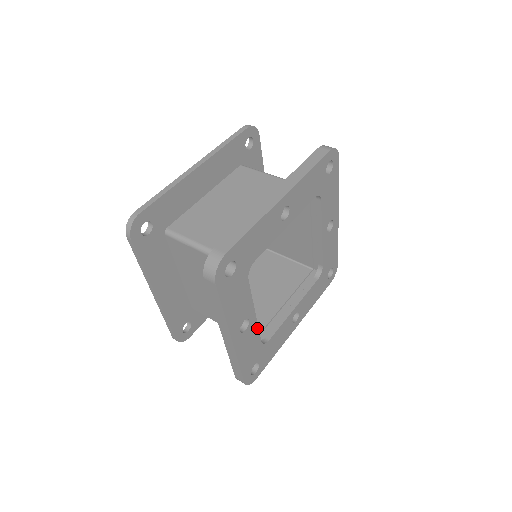
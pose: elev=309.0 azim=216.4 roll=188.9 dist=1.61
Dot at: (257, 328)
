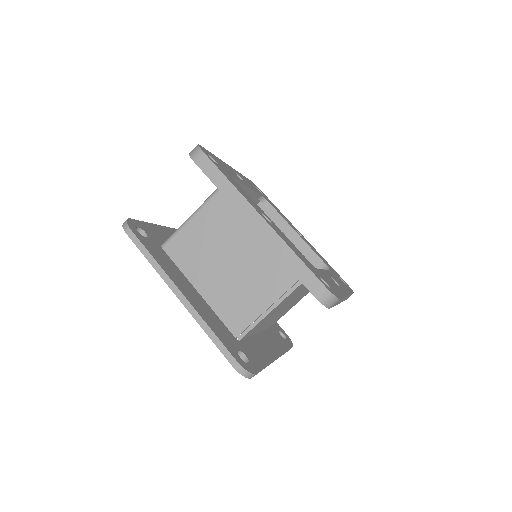
Dot at: (287, 238)
